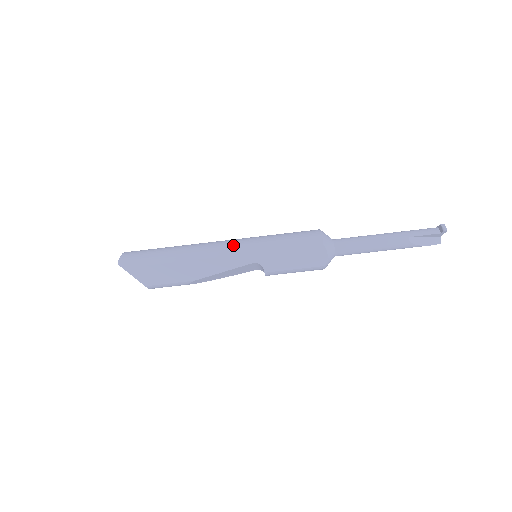
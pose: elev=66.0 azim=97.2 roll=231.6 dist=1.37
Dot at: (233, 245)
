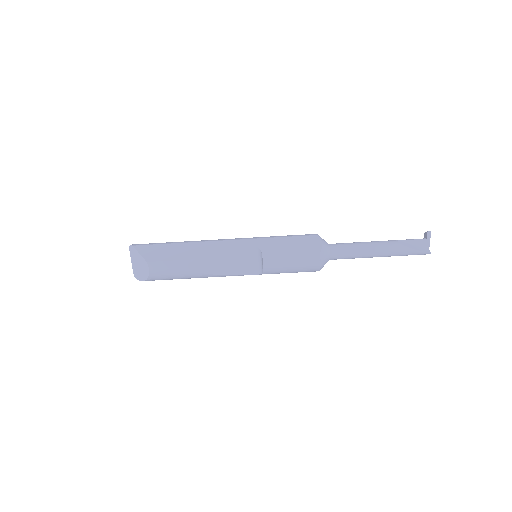
Dot at: (236, 238)
